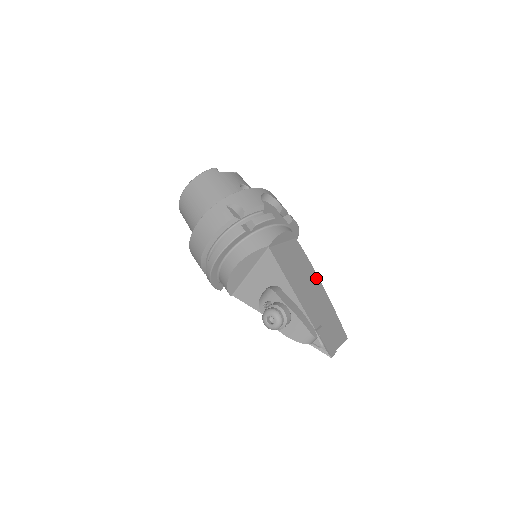
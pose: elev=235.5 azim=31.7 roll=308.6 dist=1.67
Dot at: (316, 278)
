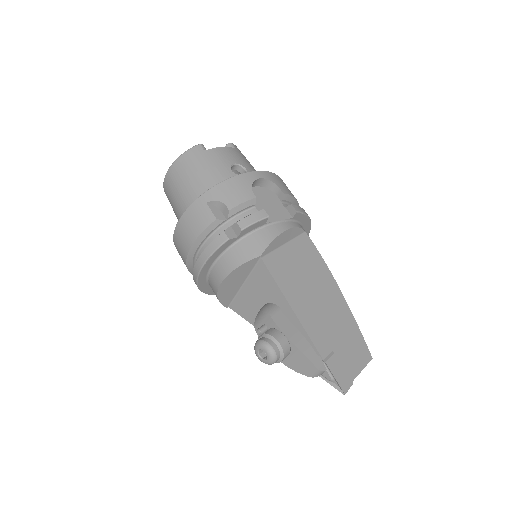
Dot at: (332, 283)
